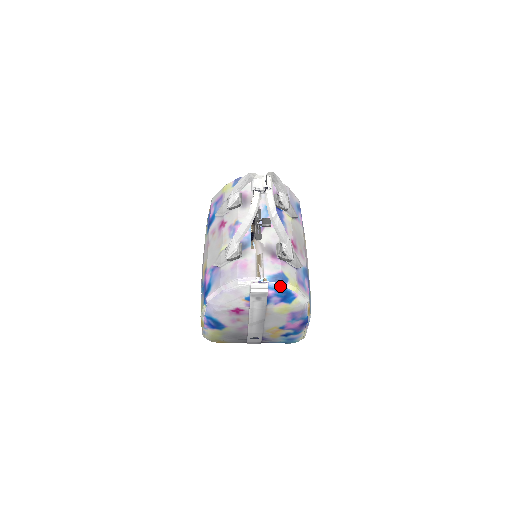
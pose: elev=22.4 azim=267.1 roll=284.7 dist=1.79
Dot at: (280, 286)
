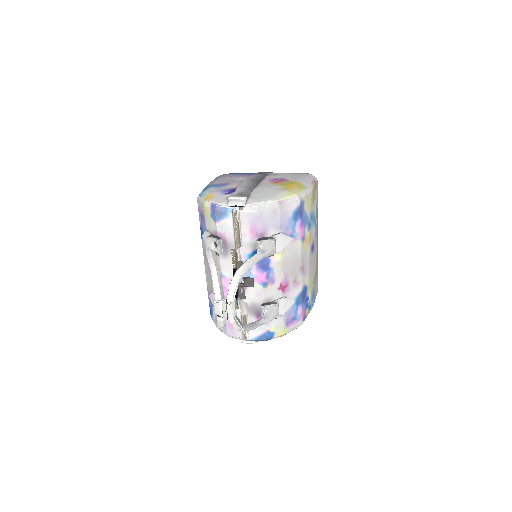
Dot at: (266, 340)
